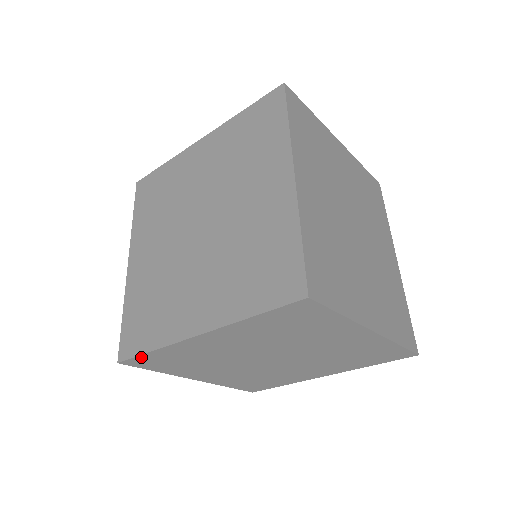
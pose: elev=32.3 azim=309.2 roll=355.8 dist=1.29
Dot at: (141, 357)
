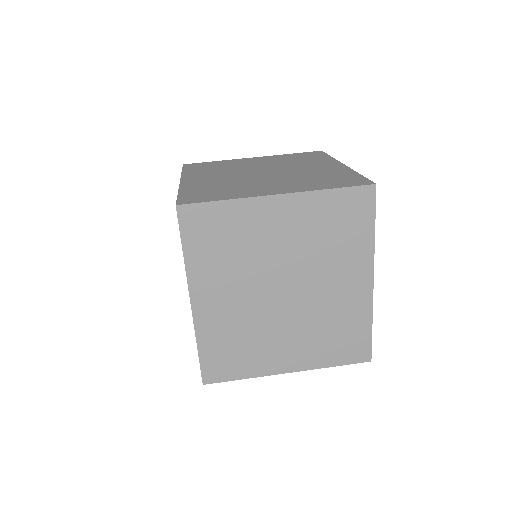
Dot at: occluded
